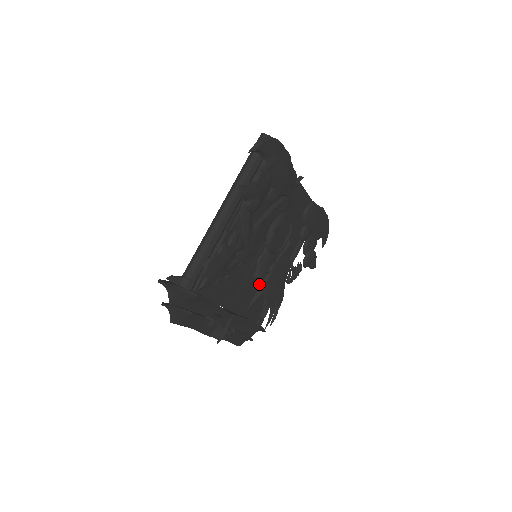
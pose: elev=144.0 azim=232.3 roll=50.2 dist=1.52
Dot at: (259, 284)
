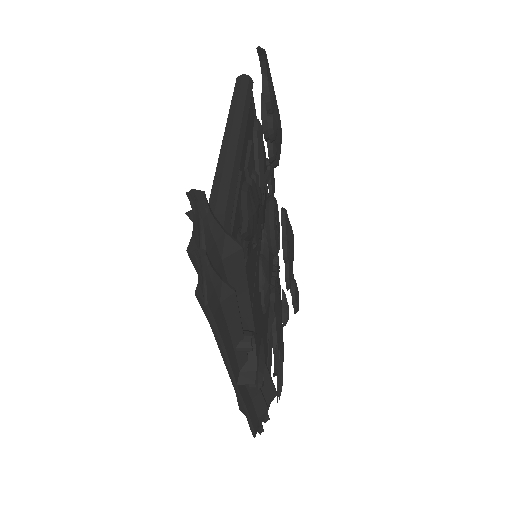
Dot at: (261, 313)
